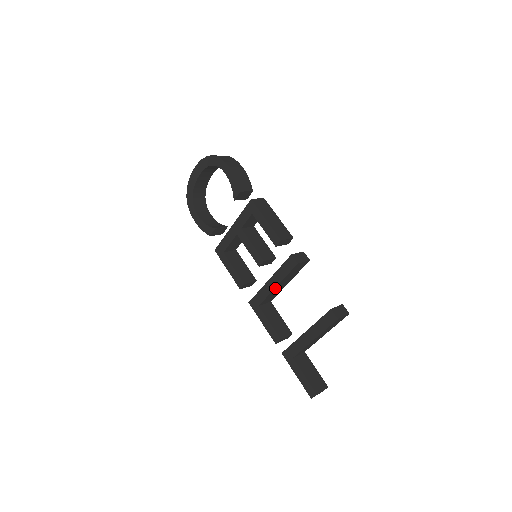
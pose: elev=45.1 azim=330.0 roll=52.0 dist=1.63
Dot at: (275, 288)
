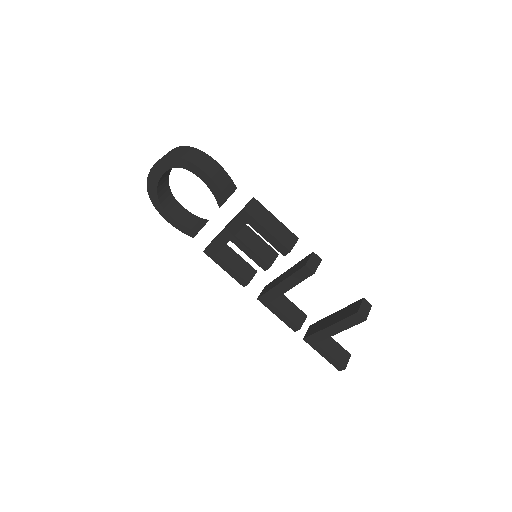
Dot at: (288, 290)
